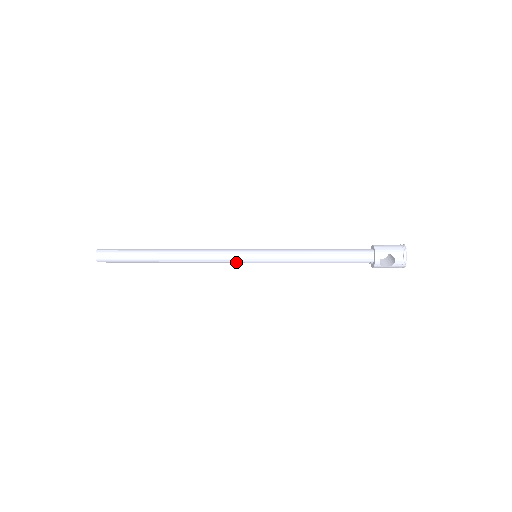
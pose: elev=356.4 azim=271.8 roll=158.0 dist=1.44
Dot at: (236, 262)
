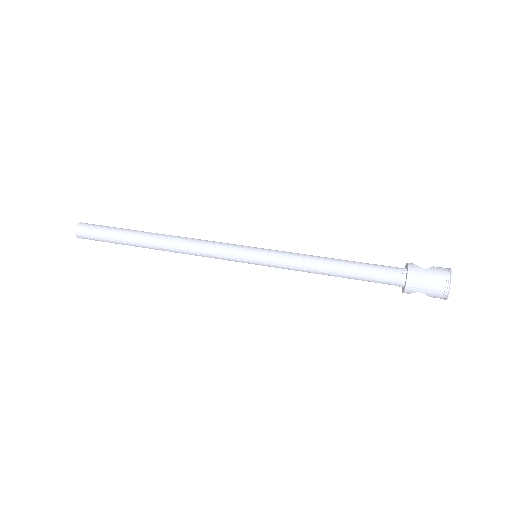
Dot at: occluded
